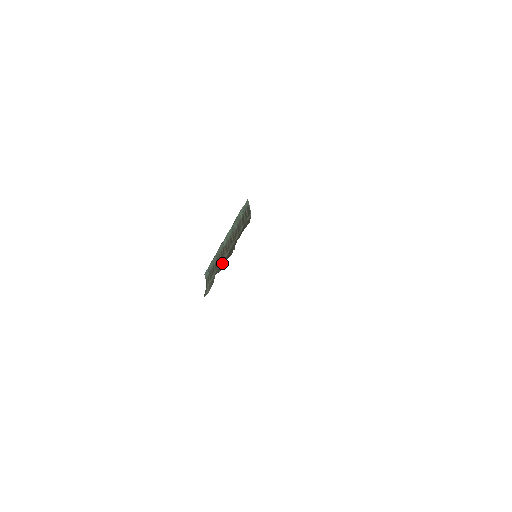
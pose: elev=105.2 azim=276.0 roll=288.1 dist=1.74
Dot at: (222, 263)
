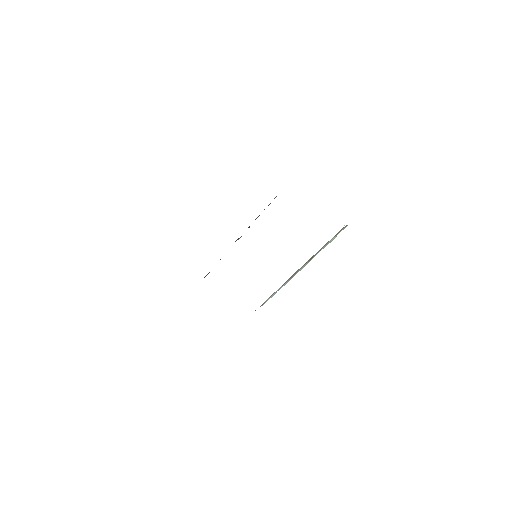
Dot at: occluded
